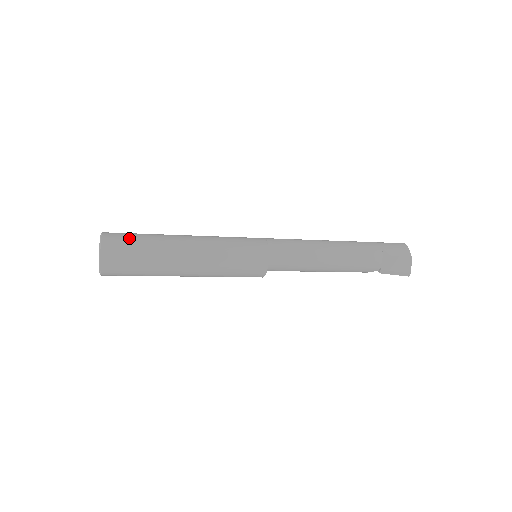
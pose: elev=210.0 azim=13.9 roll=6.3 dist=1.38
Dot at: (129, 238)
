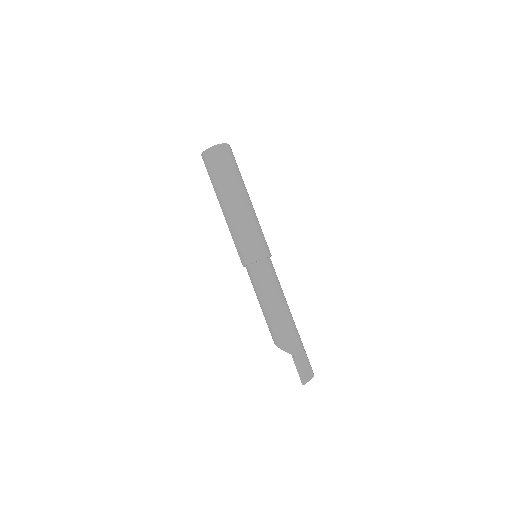
Dot at: occluded
